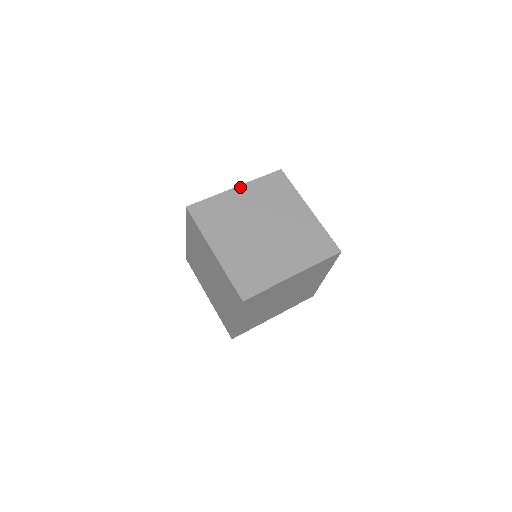
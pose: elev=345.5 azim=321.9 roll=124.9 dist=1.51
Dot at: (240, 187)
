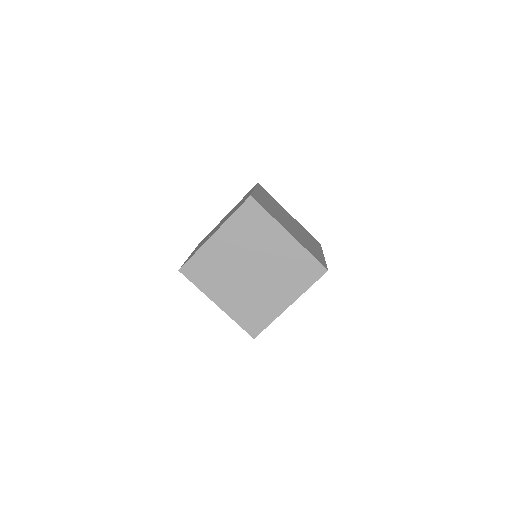
Dot at: (217, 233)
